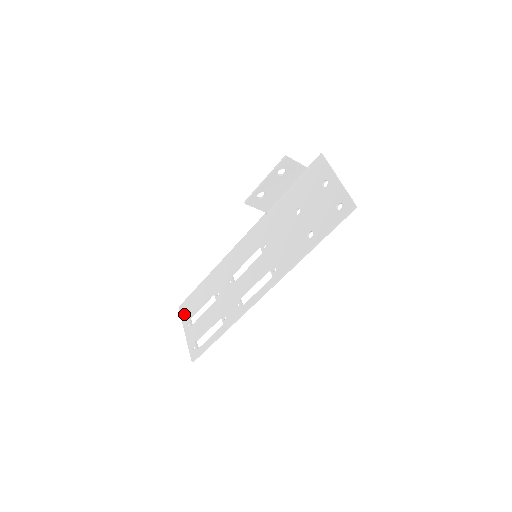
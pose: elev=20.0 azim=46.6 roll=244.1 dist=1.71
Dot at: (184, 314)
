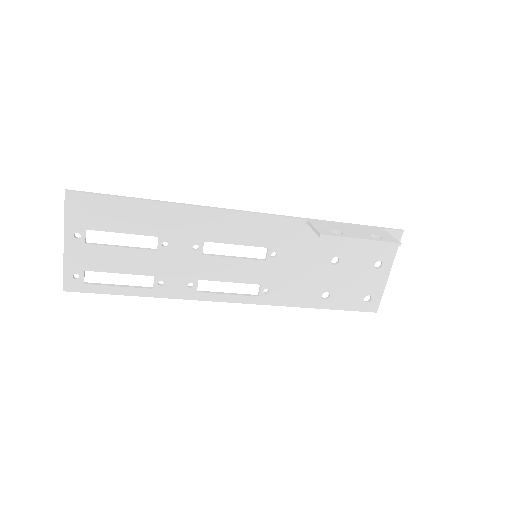
Dot at: (76, 214)
